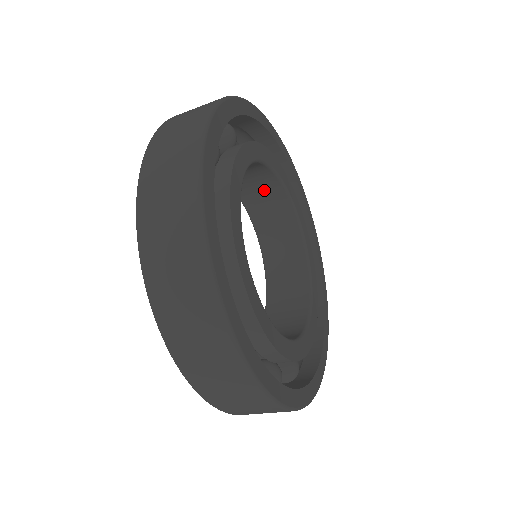
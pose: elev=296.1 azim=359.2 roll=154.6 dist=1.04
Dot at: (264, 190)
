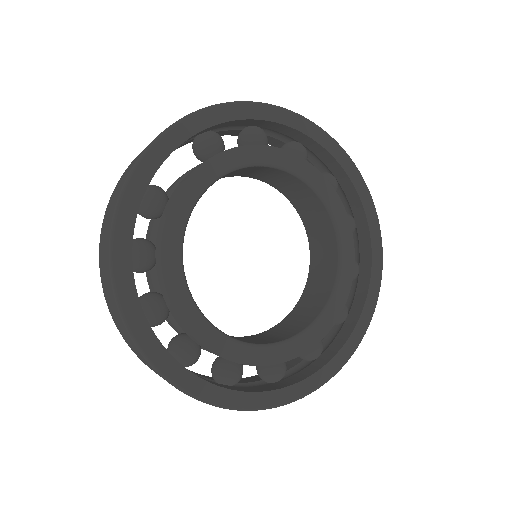
Dot at: (235, 172)
